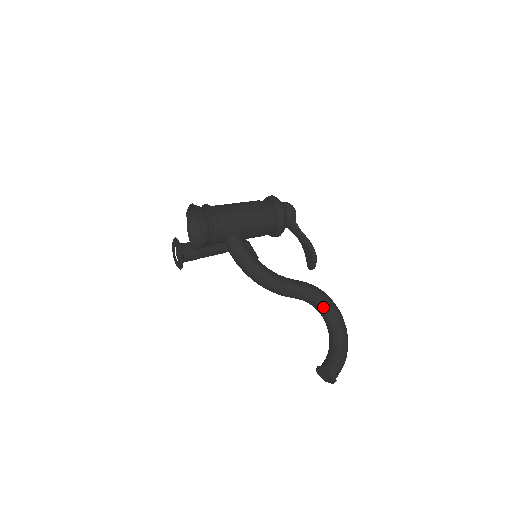
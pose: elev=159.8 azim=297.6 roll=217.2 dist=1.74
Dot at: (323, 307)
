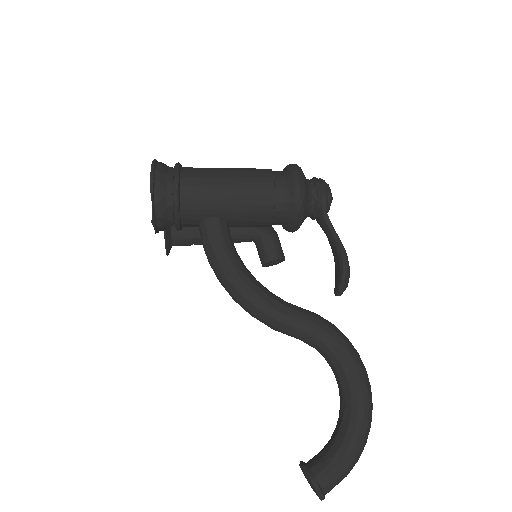
Dot at: (336, 363)
